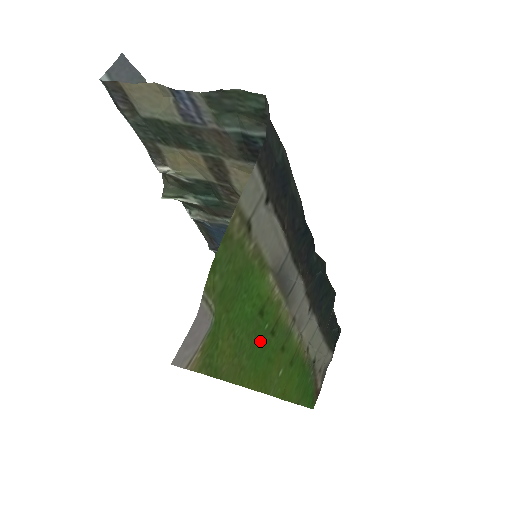
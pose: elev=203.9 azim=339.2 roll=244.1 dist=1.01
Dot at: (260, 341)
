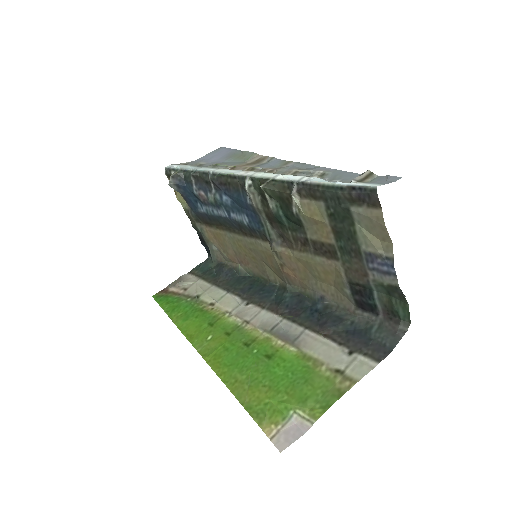
Dot at: (246, 358)
